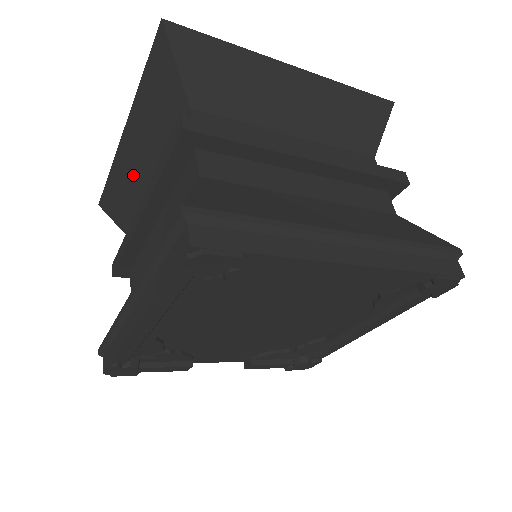
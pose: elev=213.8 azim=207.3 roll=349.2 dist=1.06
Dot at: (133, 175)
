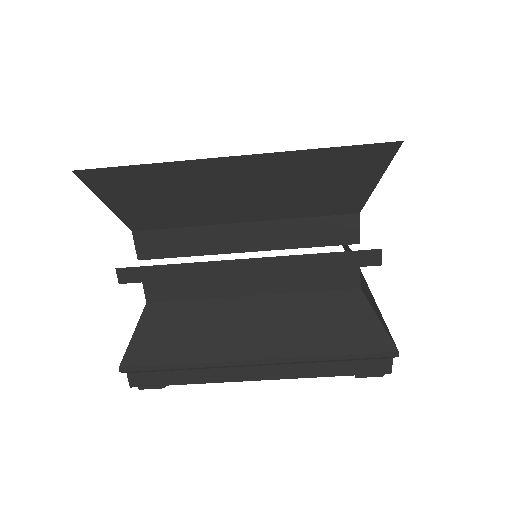
Dot at: (209, 197)
